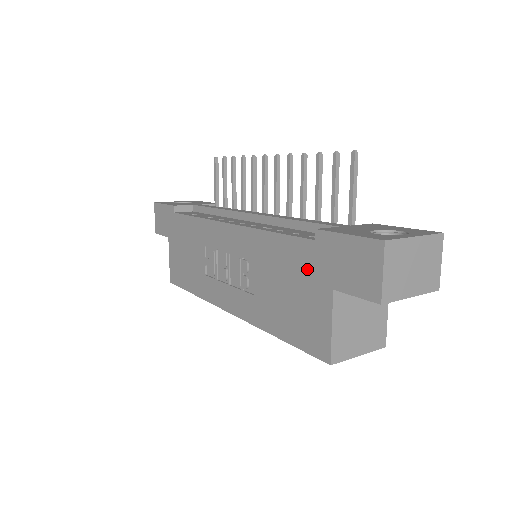
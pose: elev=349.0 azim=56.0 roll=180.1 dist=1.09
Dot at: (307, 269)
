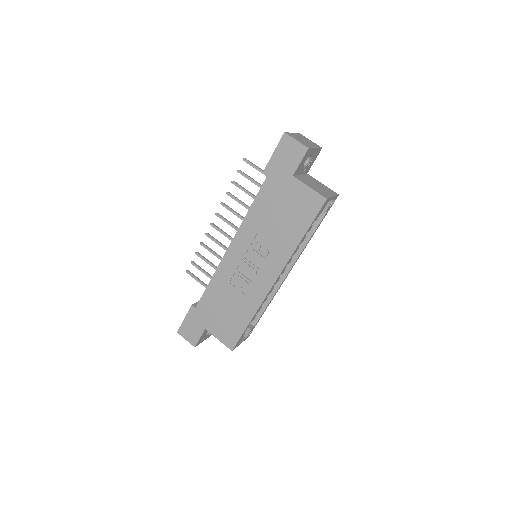
Dot at: (277, 190)
